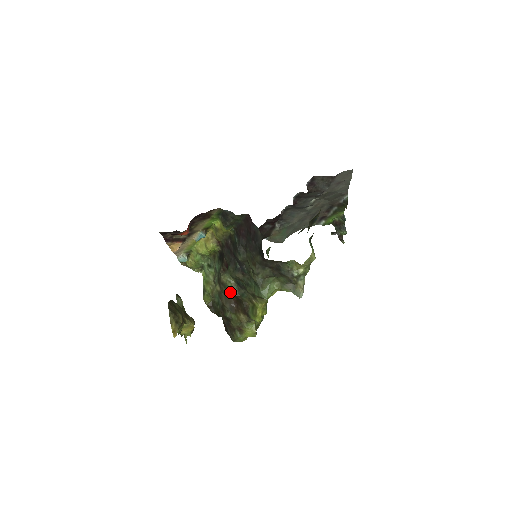
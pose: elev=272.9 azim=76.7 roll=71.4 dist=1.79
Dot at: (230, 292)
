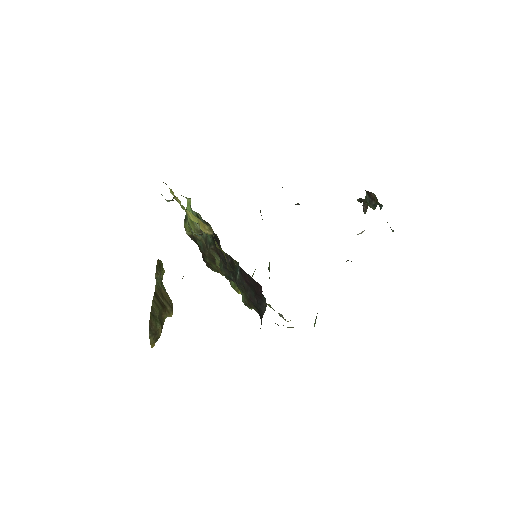
Dot at: (216, 265)
